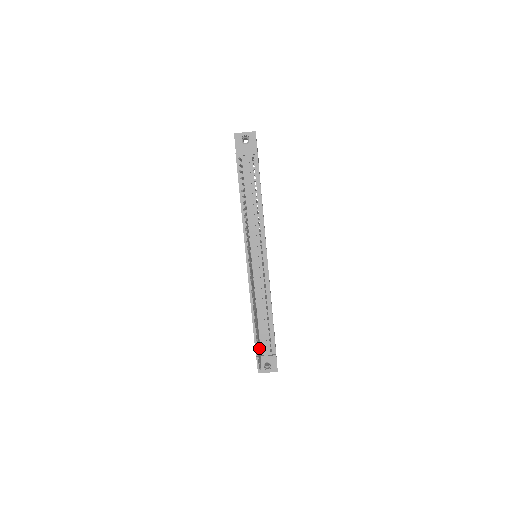
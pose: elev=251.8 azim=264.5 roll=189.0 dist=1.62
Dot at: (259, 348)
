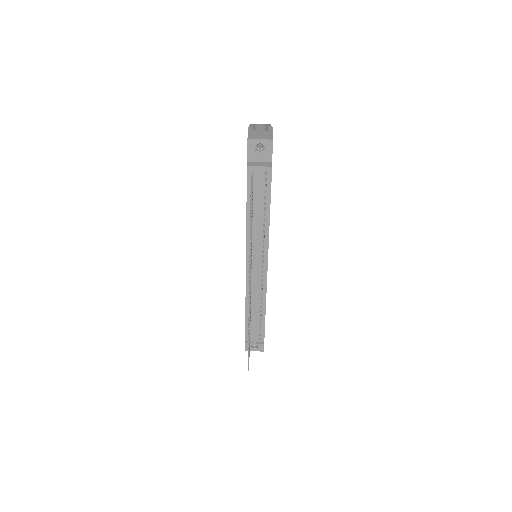
Dot at: occluded
